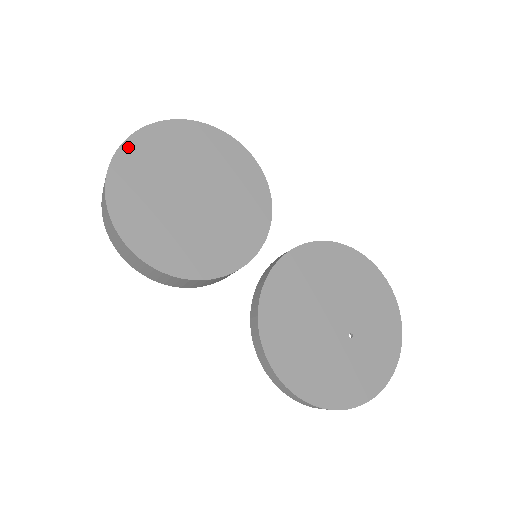
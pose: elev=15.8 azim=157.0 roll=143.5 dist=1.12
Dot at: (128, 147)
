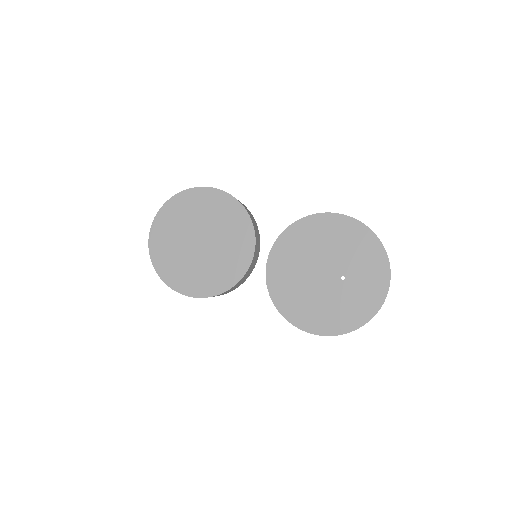
Dot at: (153, 235)
